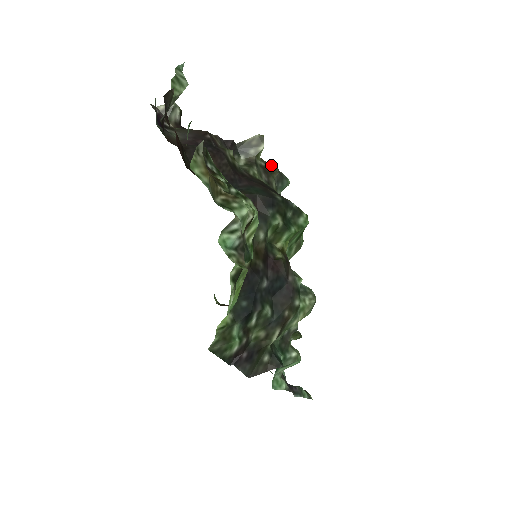
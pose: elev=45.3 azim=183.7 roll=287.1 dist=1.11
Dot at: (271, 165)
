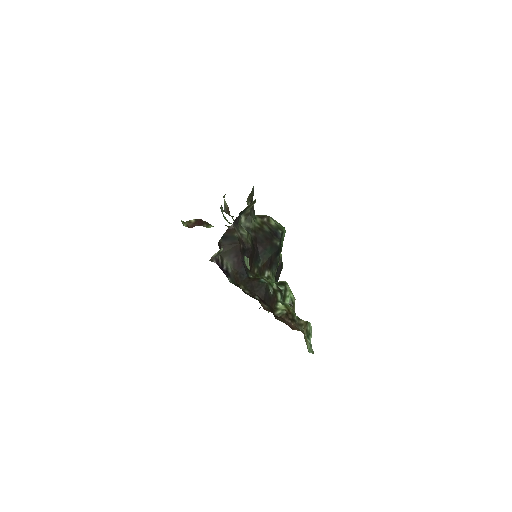
Dot at: (250, 194)
